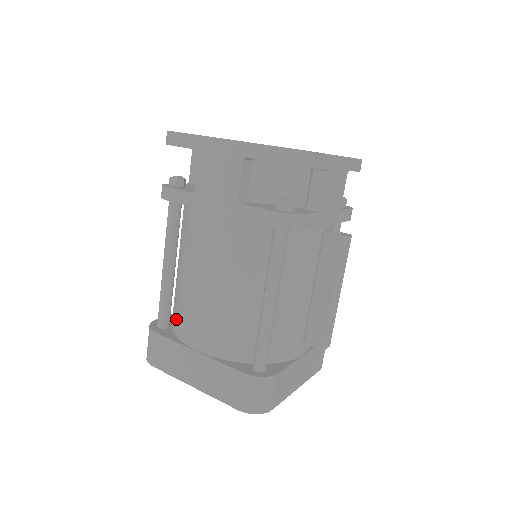
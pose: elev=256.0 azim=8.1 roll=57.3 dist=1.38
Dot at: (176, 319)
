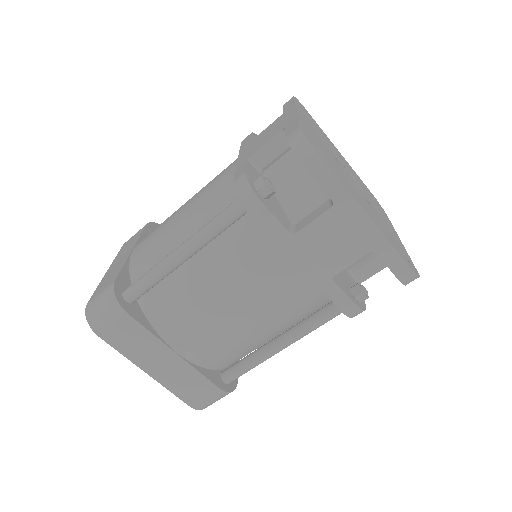
Dot at: (159, 307)
